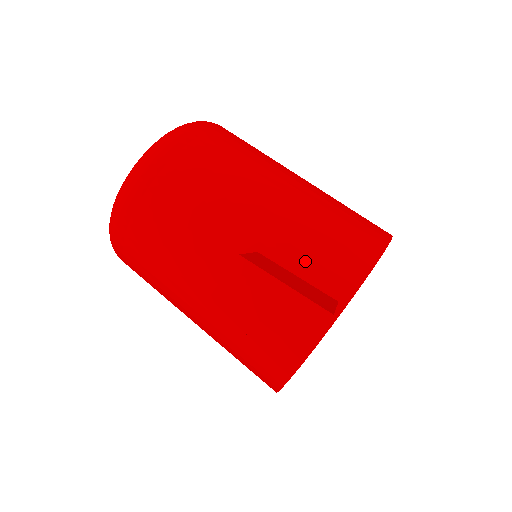
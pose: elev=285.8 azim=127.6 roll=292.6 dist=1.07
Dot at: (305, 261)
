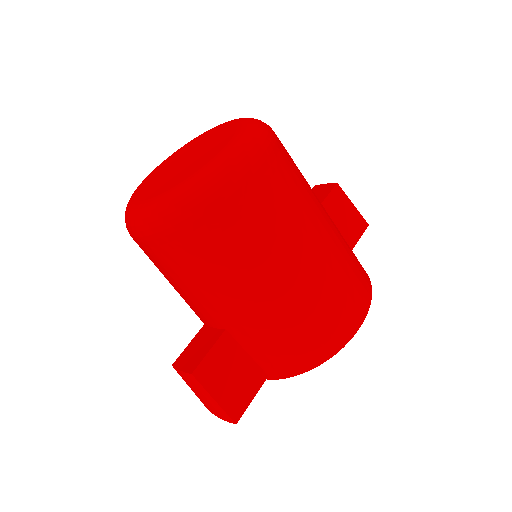
Dot at: (257, 351)
